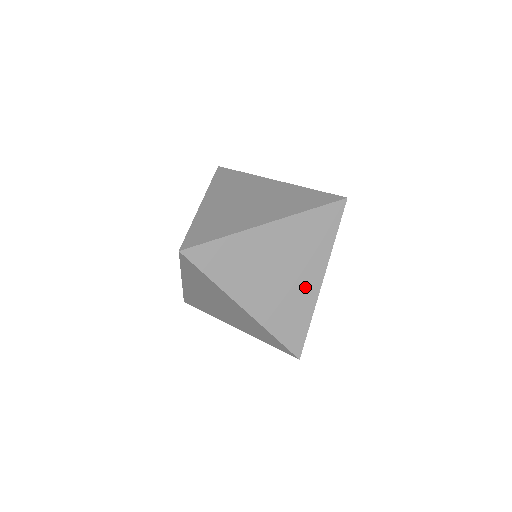
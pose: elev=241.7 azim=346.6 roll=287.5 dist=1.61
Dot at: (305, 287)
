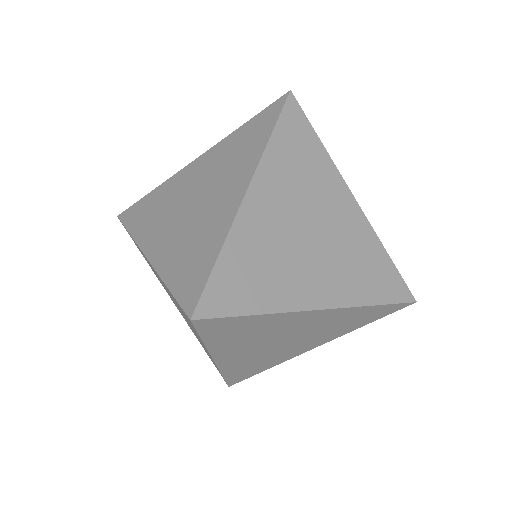
Dot at: (293, 351)
